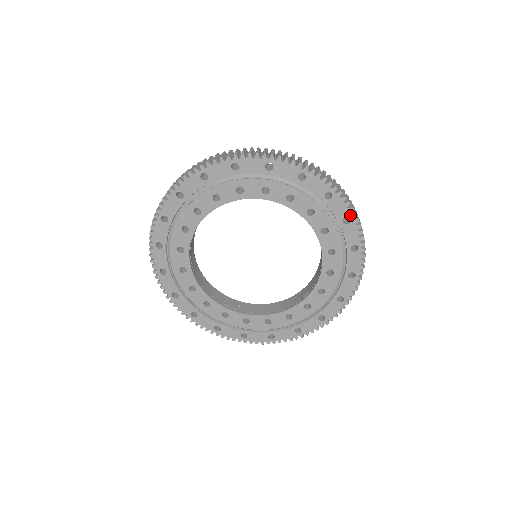
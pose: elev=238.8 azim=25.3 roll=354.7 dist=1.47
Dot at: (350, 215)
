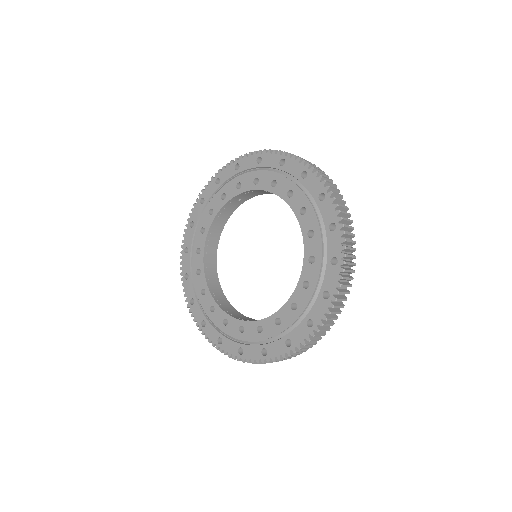
Dot at: (281, 156)
